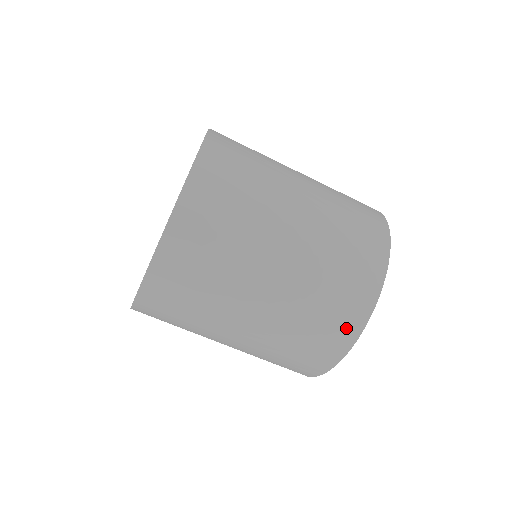
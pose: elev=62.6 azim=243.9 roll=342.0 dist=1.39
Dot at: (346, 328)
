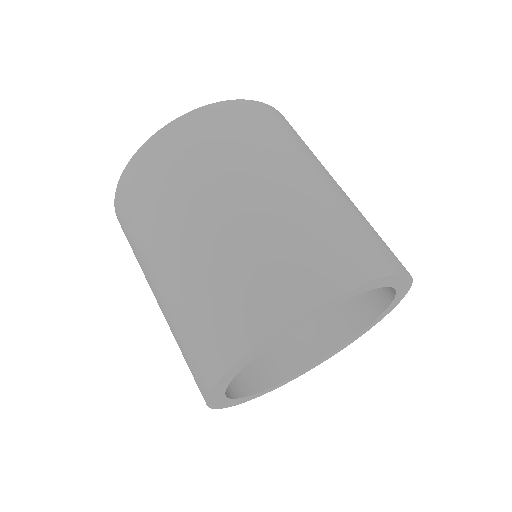
Dot at: (395, 258)
